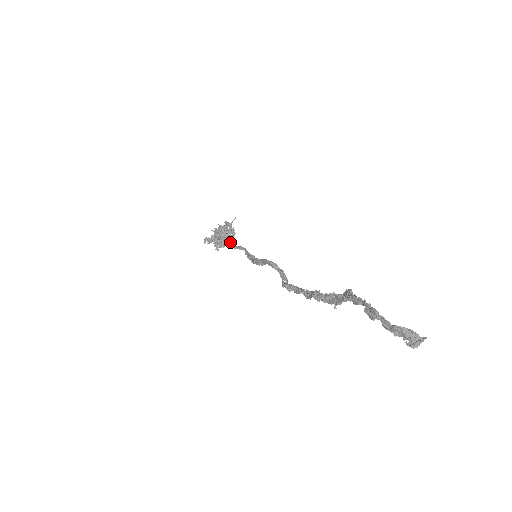
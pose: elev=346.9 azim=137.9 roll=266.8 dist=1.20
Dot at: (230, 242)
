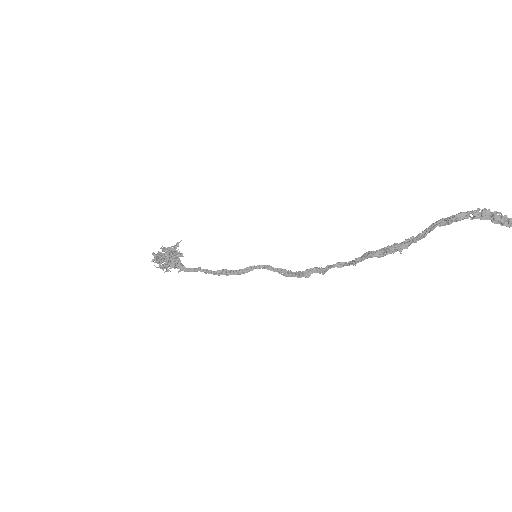
Dot at: (180, 264)
